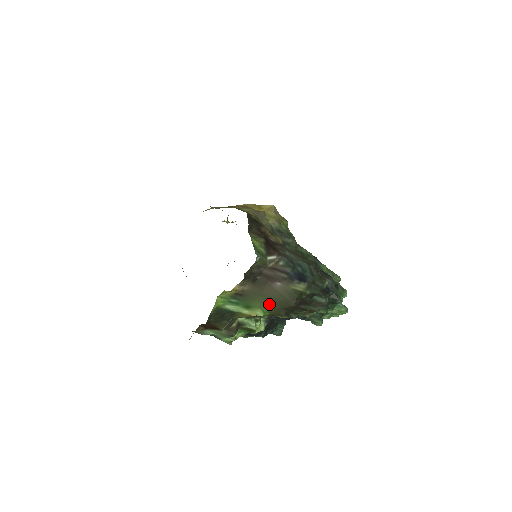
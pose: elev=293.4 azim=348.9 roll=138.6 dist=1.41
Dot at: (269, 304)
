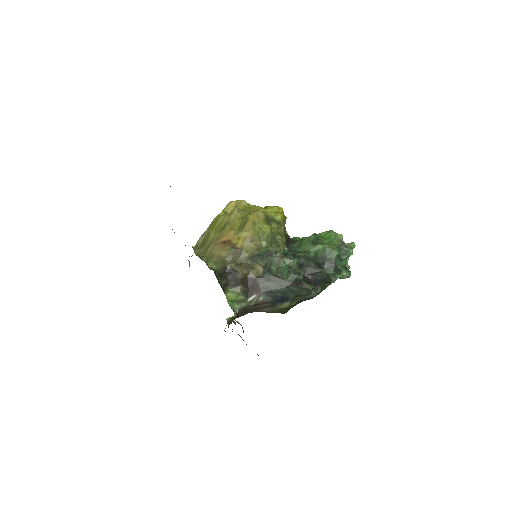
Dot at: occluded
